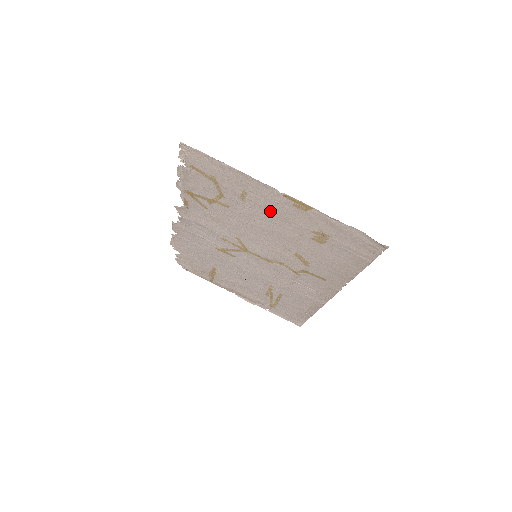
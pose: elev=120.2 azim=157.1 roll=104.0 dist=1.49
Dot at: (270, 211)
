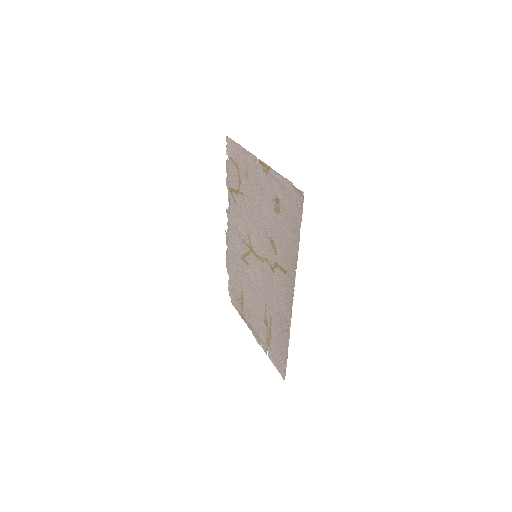
Dot at: (257, 186)
